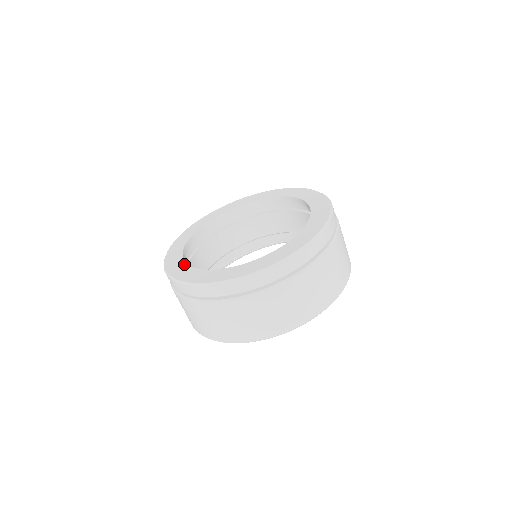
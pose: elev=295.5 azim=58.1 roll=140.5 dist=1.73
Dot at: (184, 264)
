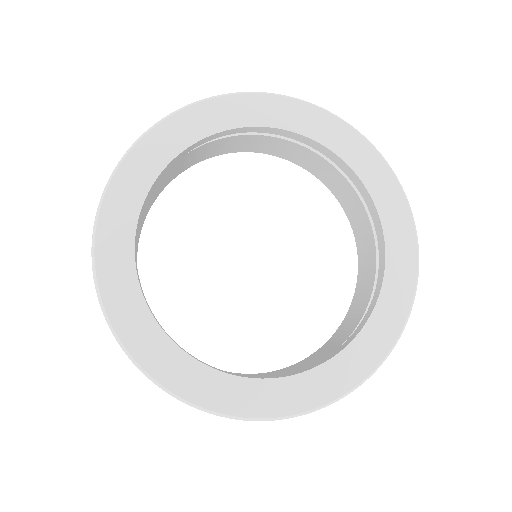
Dot at: (256, 383)
